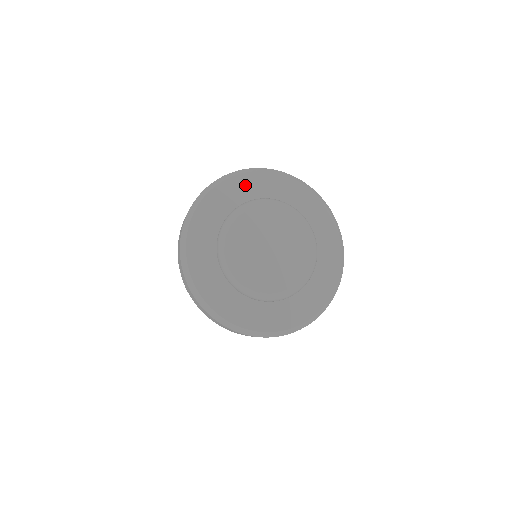
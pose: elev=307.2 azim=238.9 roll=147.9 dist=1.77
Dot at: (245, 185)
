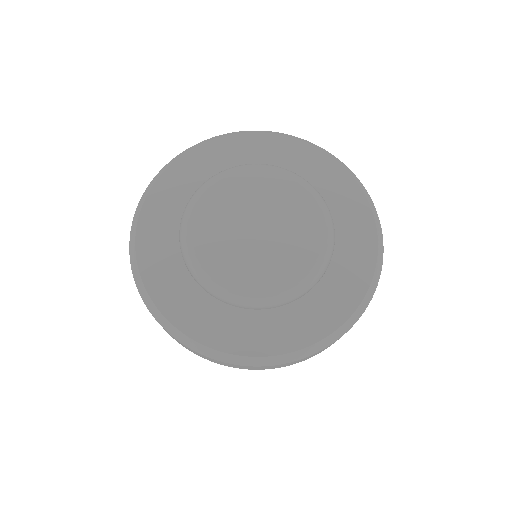
Dot at: (249, 147)
